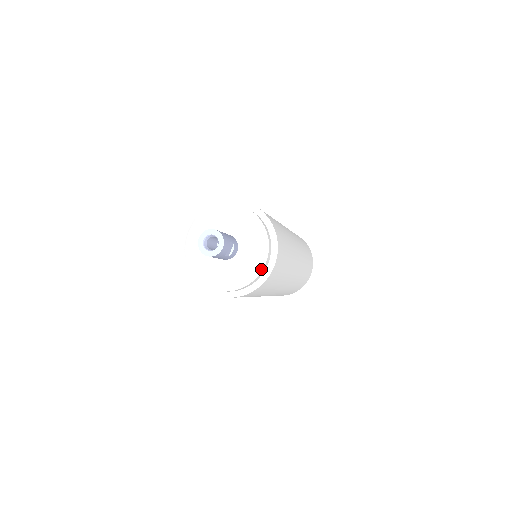
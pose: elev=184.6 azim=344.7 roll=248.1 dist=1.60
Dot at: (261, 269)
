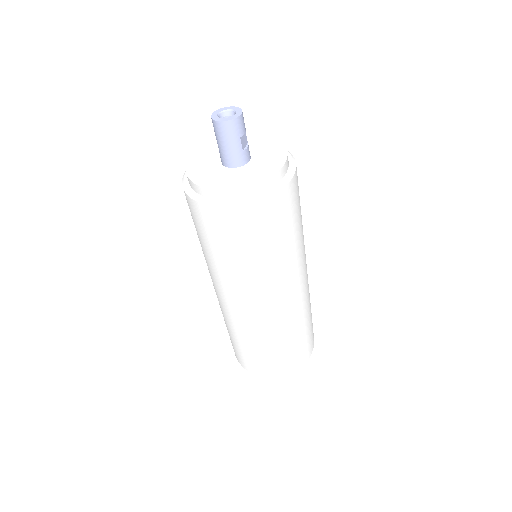
Dot at: (281, 165)
